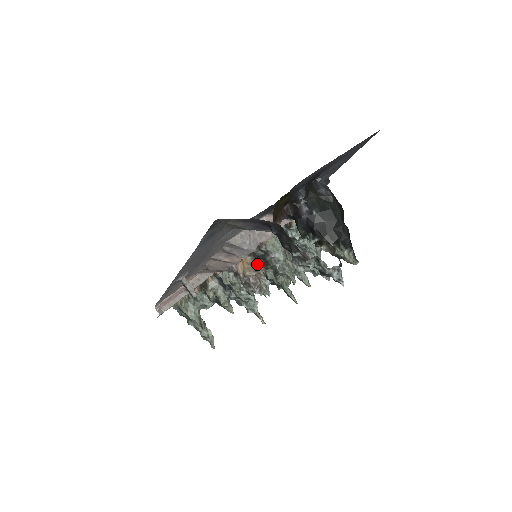
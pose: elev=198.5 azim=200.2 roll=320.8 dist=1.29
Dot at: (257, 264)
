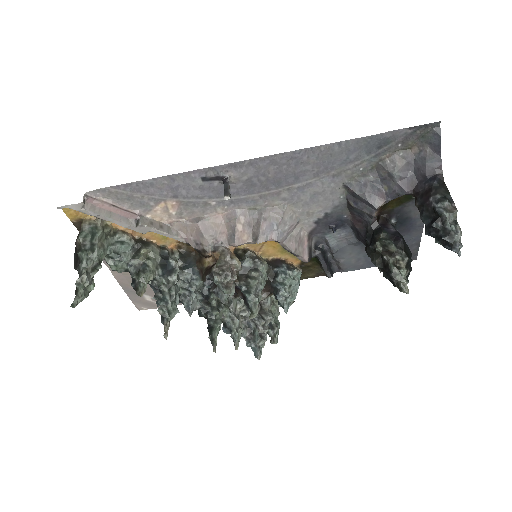
Dot at: occluded
